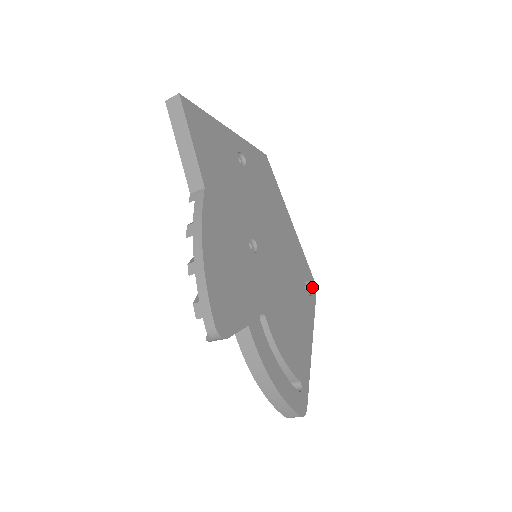
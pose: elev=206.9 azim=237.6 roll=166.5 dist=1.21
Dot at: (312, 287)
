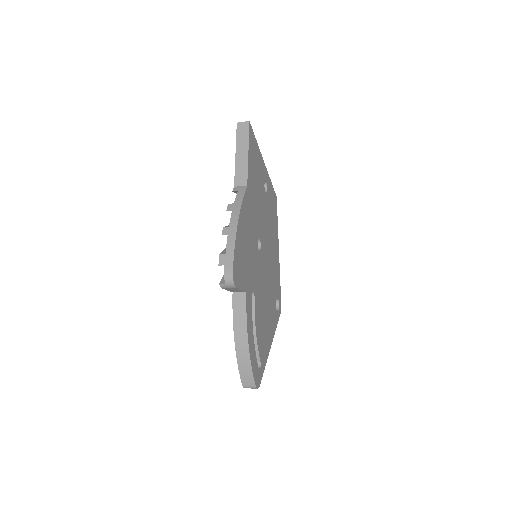
Dot at: (279, 307)
